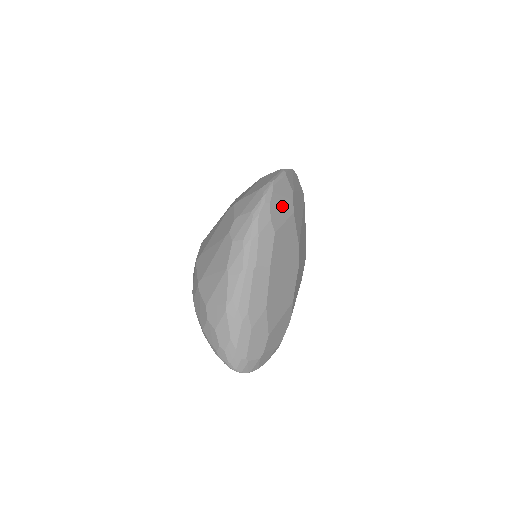
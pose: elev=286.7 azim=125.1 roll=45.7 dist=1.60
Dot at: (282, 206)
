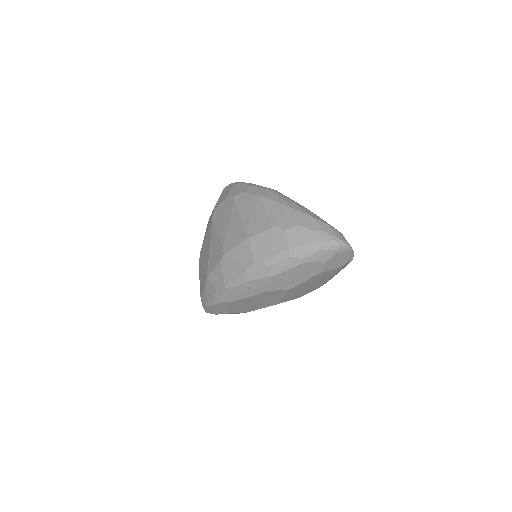
Dot at: occluded
